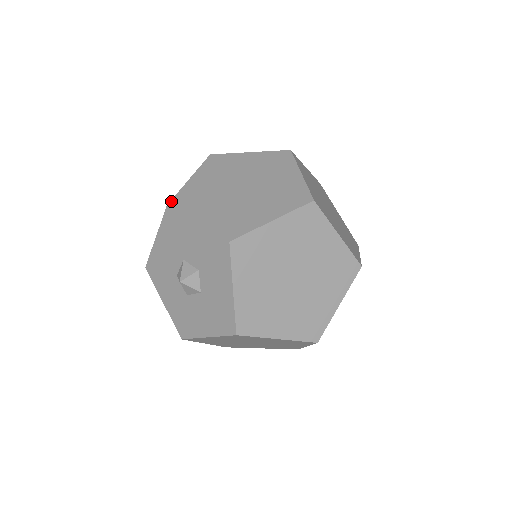
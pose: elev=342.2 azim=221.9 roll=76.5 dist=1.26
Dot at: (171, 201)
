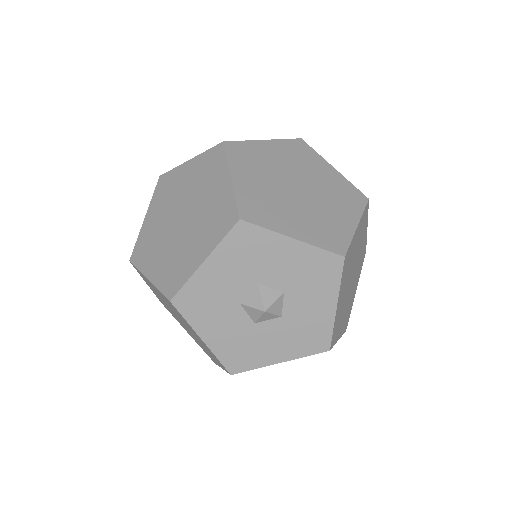
Dot at: (240, 212)
